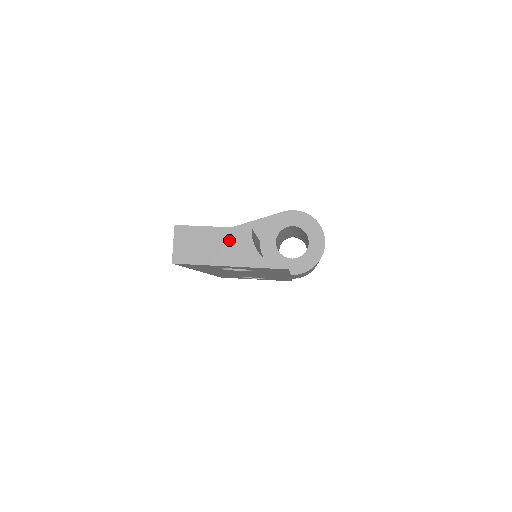
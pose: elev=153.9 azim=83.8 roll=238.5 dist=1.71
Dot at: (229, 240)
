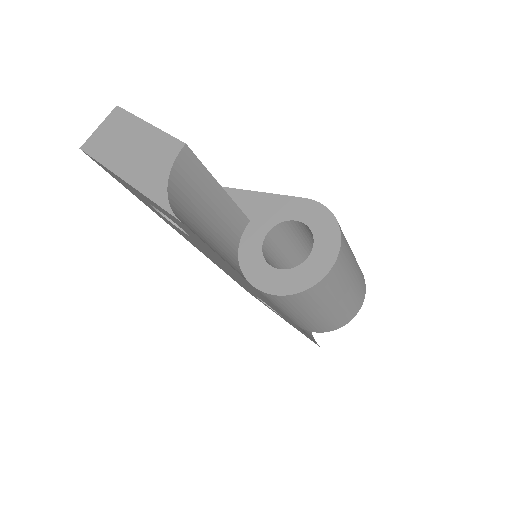
Dot at: (151, 147)
